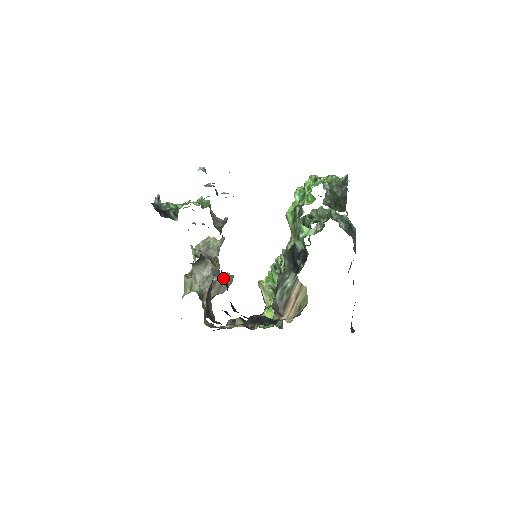
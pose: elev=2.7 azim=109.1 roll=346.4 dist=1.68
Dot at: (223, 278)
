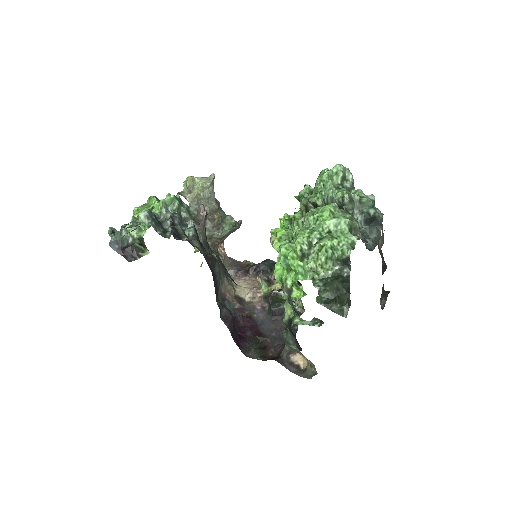
Dot at: (229, 232)
